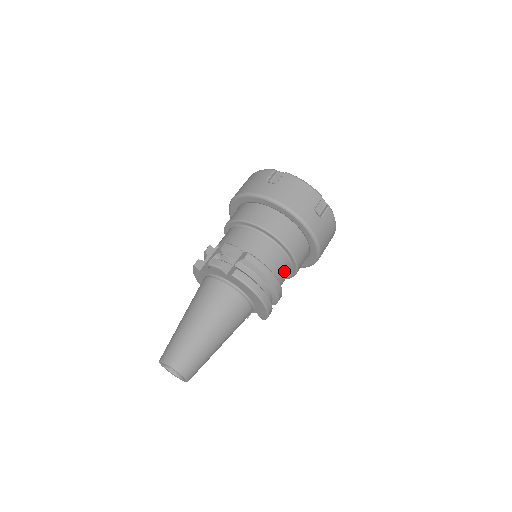
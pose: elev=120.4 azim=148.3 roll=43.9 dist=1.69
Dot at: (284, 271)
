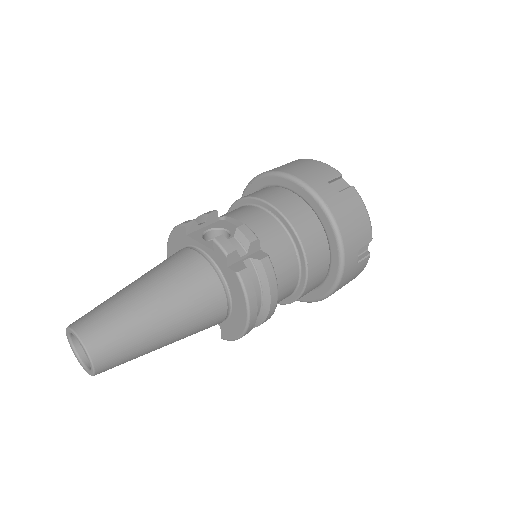
Dot at: (283, 297)
